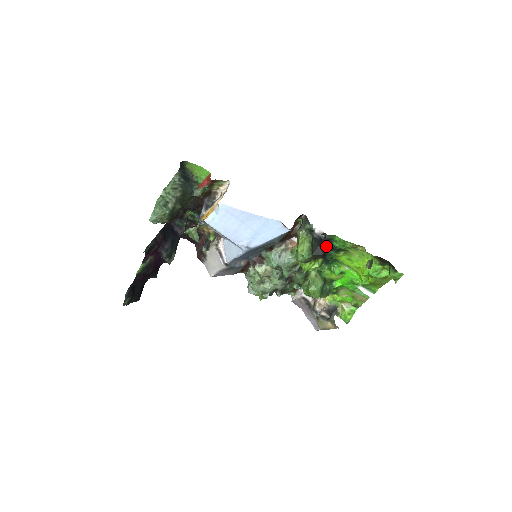
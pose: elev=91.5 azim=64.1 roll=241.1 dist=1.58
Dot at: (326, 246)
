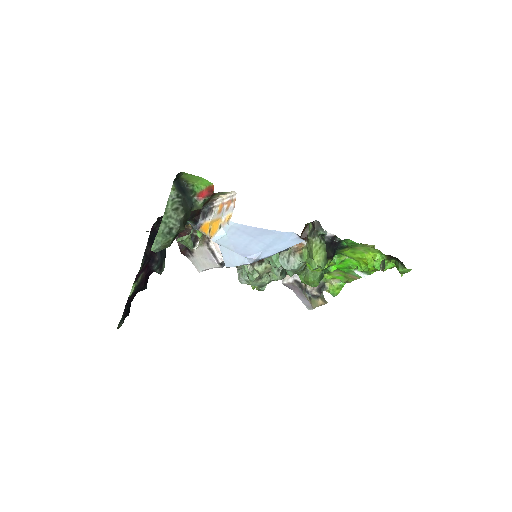
Dot at: (335, 246)
